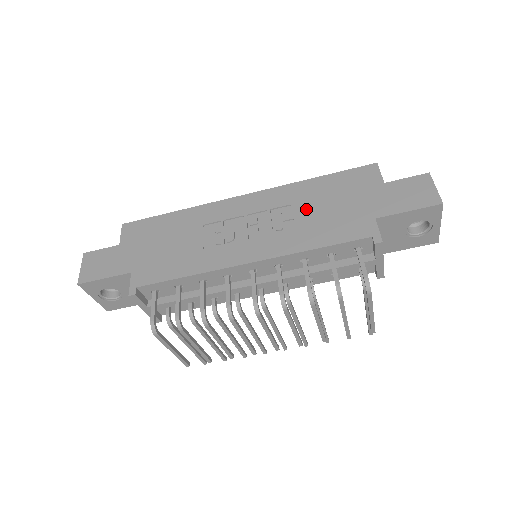
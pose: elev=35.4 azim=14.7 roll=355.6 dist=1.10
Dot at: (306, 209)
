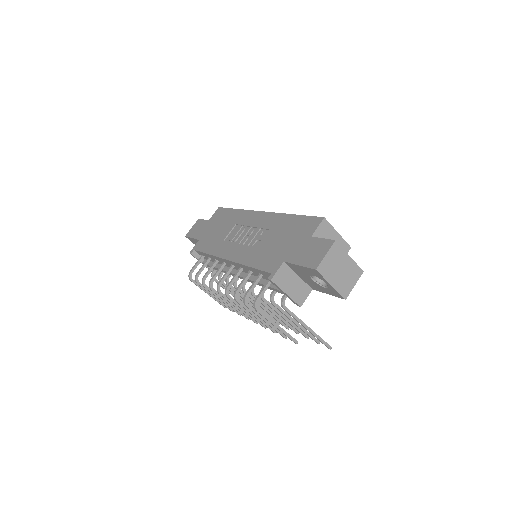
Dot at: (270, 236)
